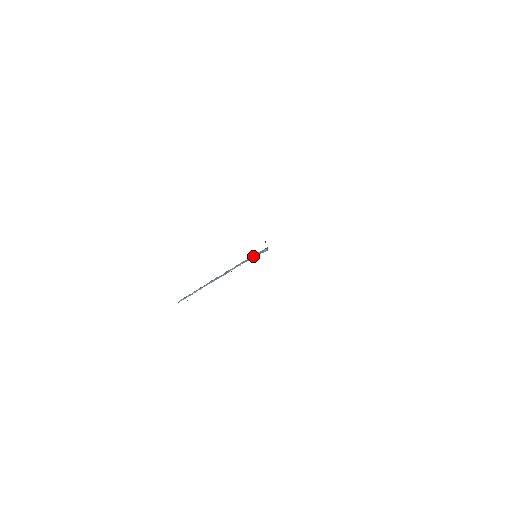
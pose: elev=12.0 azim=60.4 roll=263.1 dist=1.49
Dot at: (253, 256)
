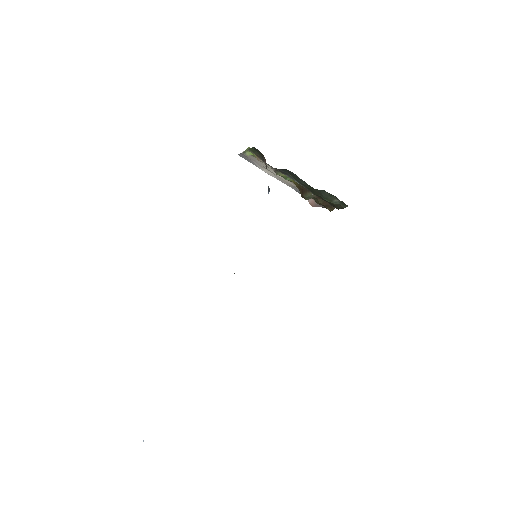
Dot at: occluded
